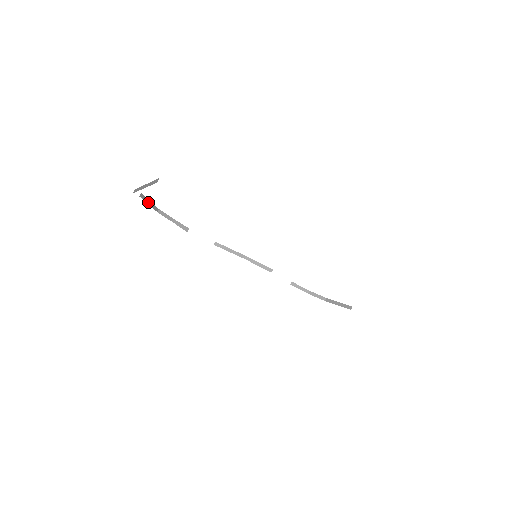
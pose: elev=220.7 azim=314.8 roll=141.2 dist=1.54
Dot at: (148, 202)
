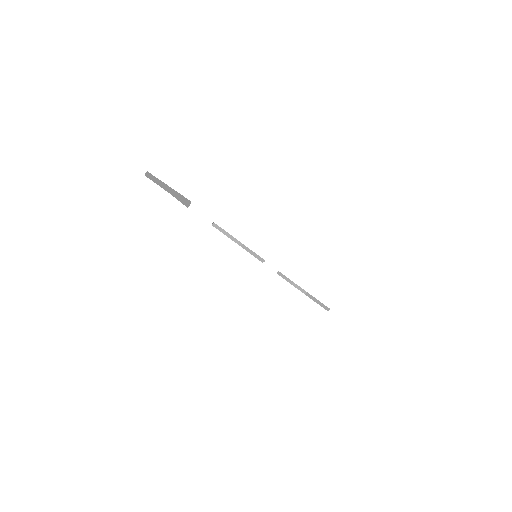
Dot at: occluded
